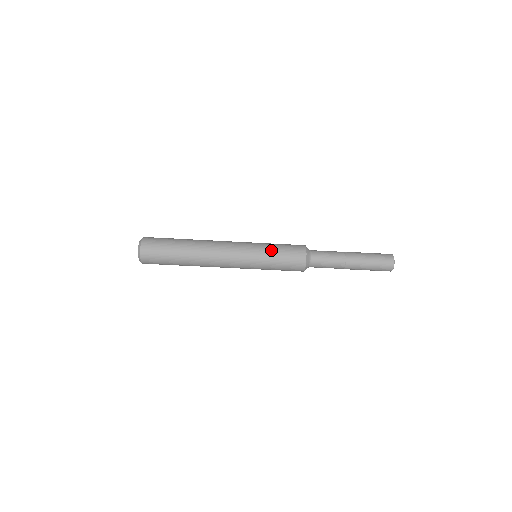
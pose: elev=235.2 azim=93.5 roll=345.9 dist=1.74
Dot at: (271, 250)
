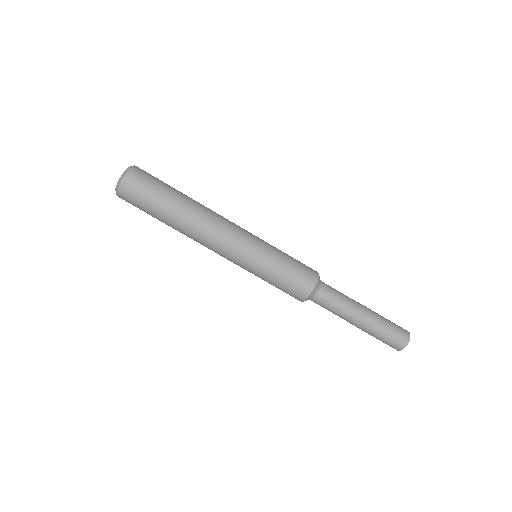
Dot at: (278, 257)
